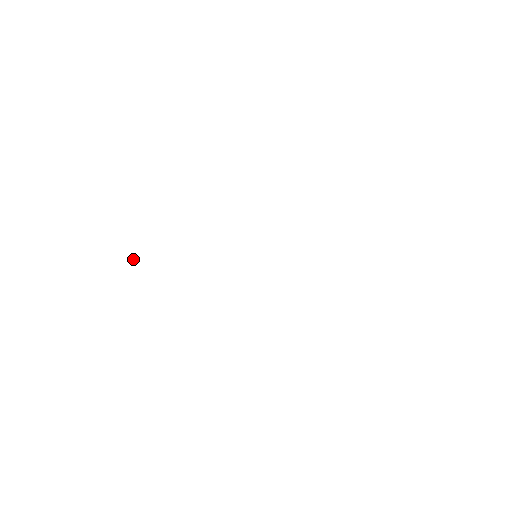
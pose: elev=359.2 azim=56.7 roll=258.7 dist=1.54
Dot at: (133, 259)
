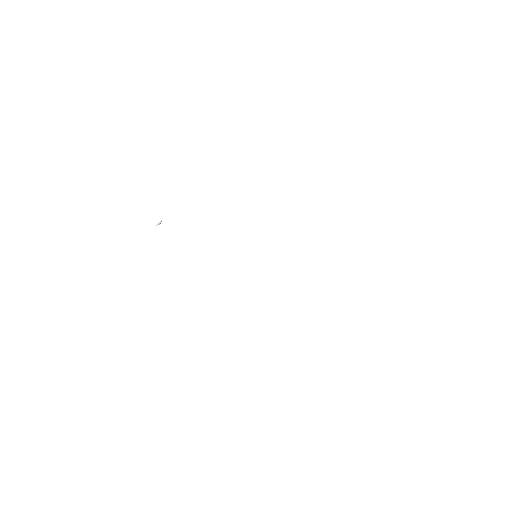
Dot at: (159, 222)
